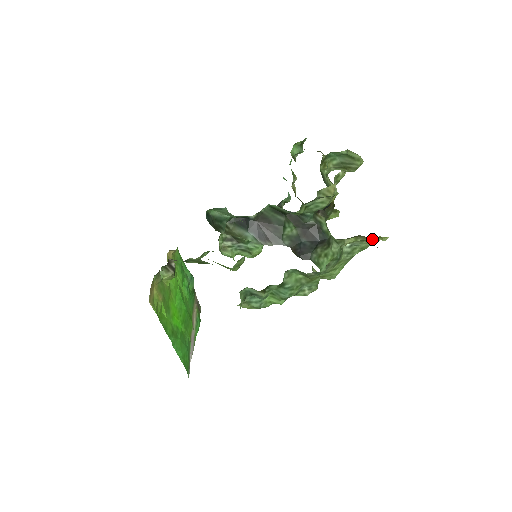
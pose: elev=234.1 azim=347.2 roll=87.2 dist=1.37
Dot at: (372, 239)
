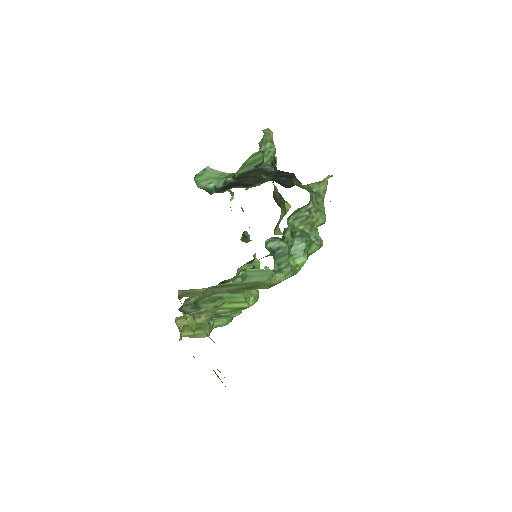
Dot at: (324, 179)
